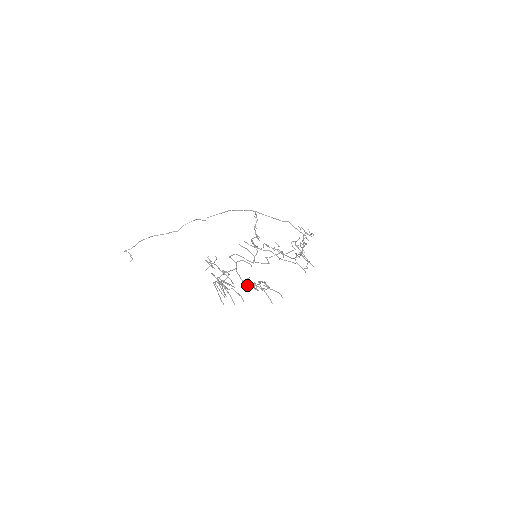
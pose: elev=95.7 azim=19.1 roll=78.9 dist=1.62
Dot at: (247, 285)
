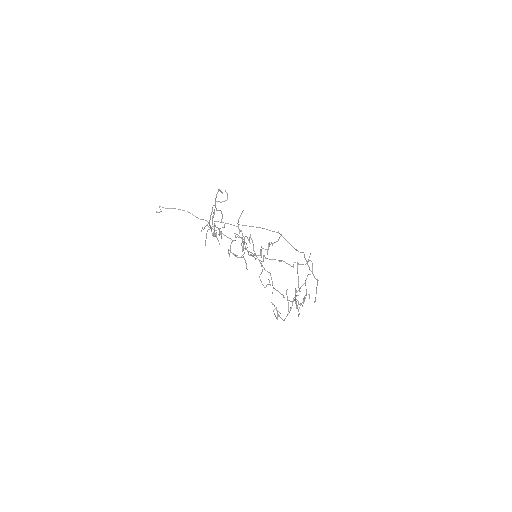
Dot at: (231, 252)
